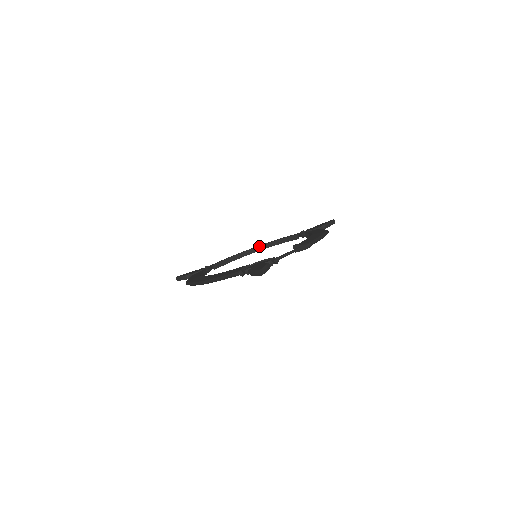
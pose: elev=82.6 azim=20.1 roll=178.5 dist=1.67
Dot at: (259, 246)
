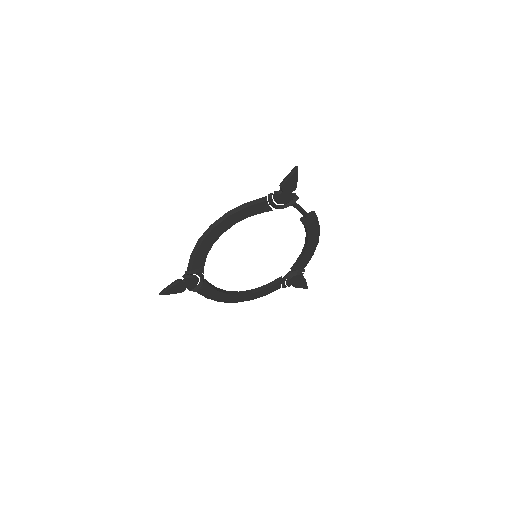
Dot at: (243, 291)
